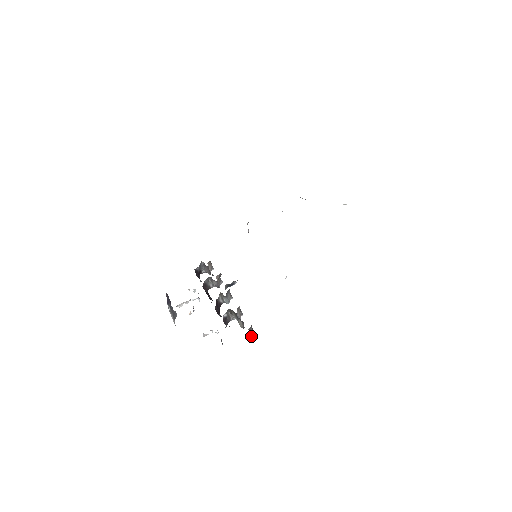
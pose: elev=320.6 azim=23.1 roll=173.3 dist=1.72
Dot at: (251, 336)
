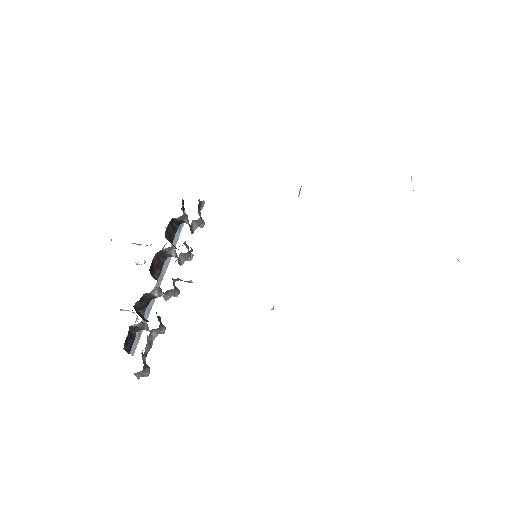
Dot at: (137, 378)
